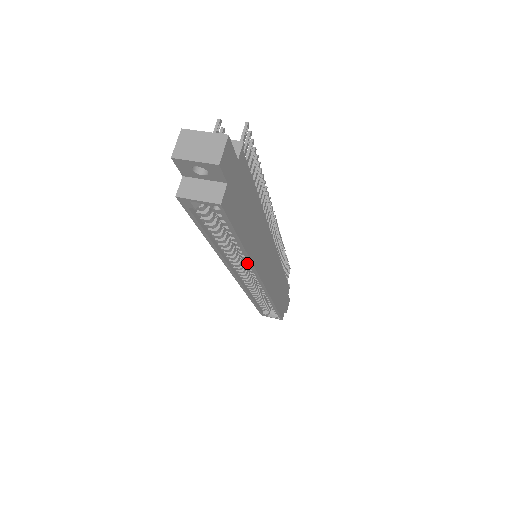
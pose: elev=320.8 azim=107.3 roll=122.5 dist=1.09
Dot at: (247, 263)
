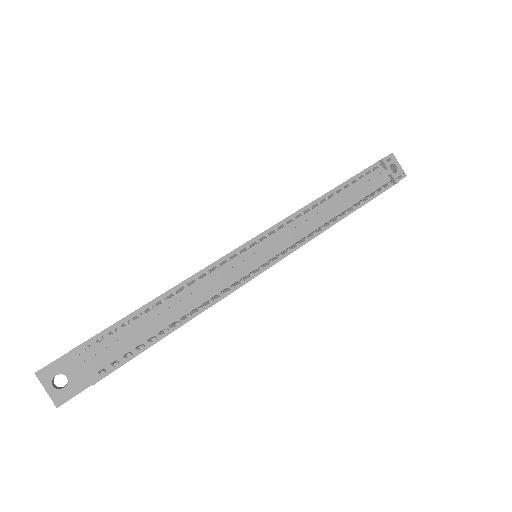
Dot at: occluded
